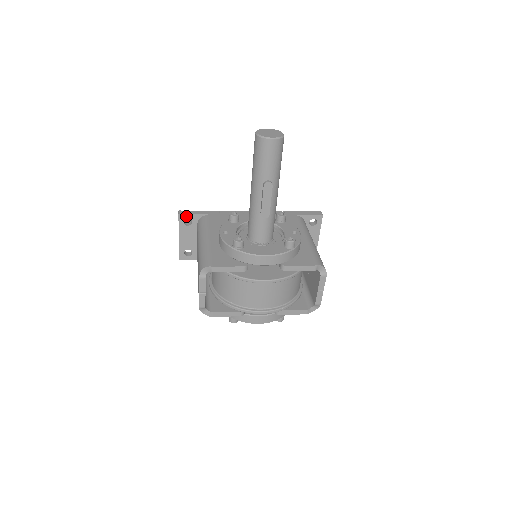
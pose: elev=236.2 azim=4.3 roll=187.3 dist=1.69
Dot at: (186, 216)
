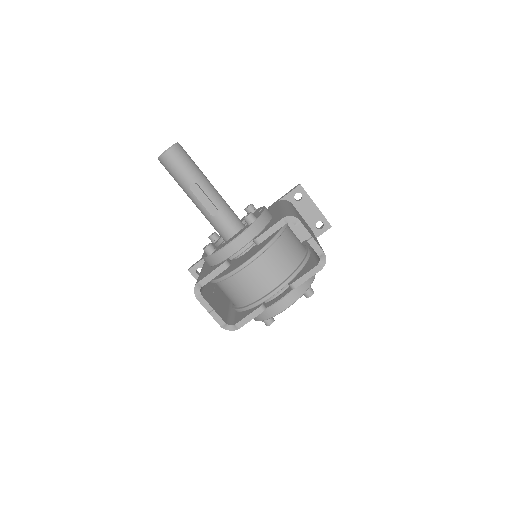
Dot at: (195, 268)
